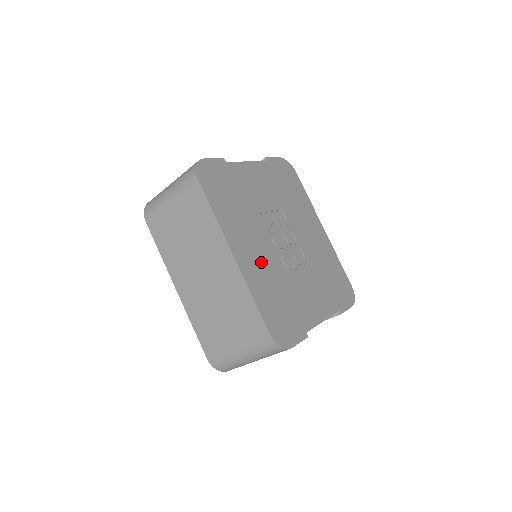
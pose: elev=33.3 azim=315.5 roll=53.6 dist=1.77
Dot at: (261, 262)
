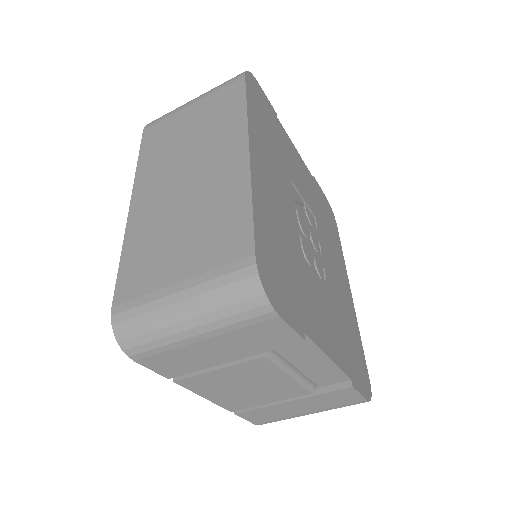
Dot at: (277, 202)
